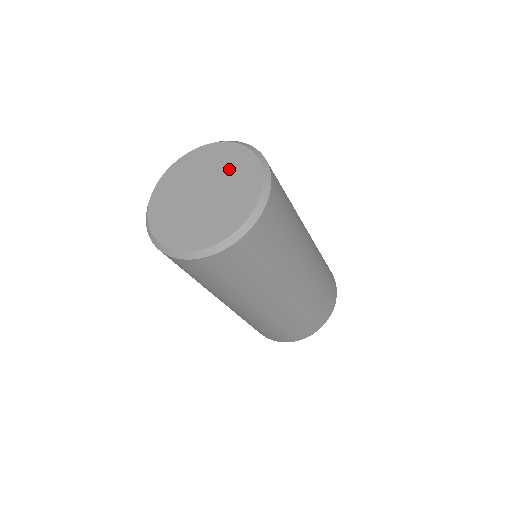
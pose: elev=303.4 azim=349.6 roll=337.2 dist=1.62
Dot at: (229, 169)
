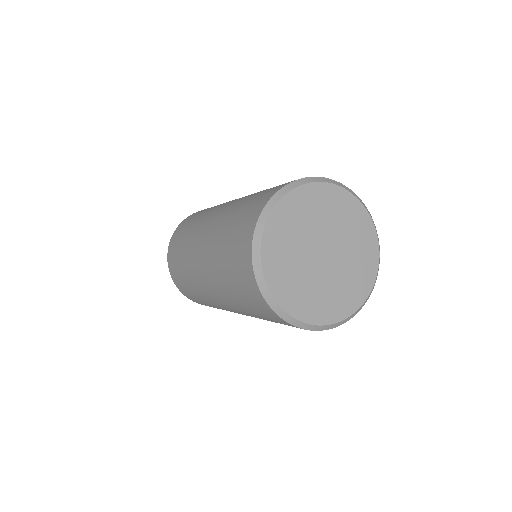
Dot at: (345, 225)
